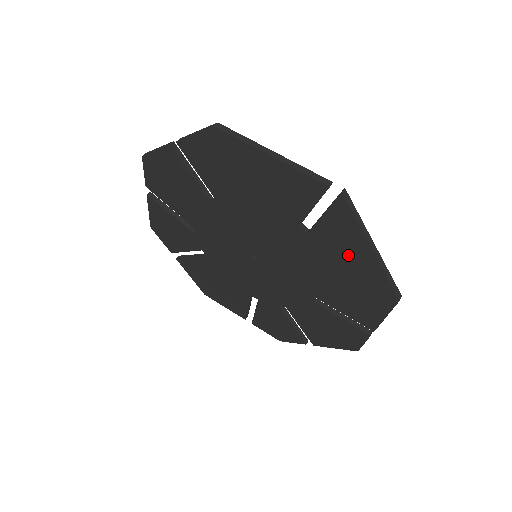
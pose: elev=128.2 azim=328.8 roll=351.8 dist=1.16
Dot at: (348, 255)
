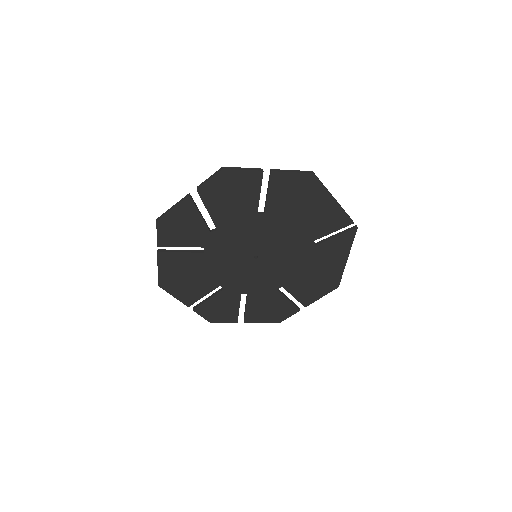
Dot at: (331, 260)
